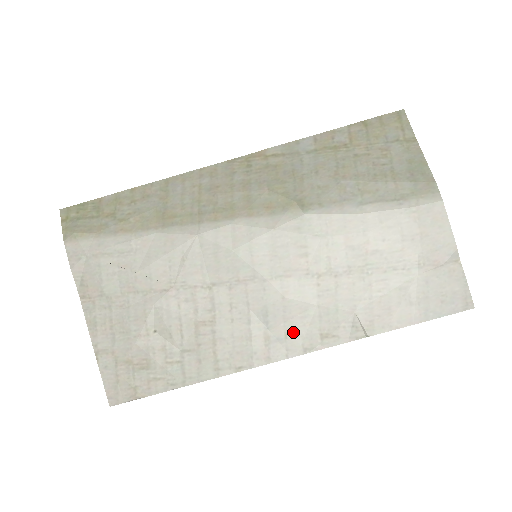
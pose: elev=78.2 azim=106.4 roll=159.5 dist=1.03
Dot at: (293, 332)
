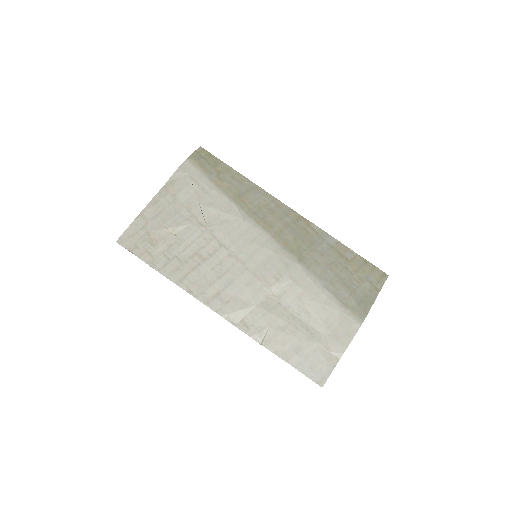
Dot at: (232, 304)
